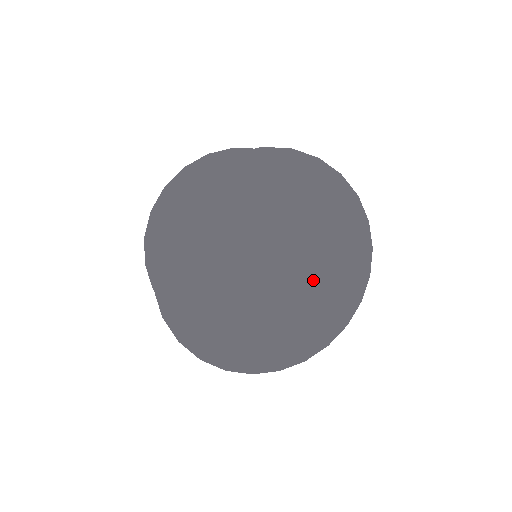
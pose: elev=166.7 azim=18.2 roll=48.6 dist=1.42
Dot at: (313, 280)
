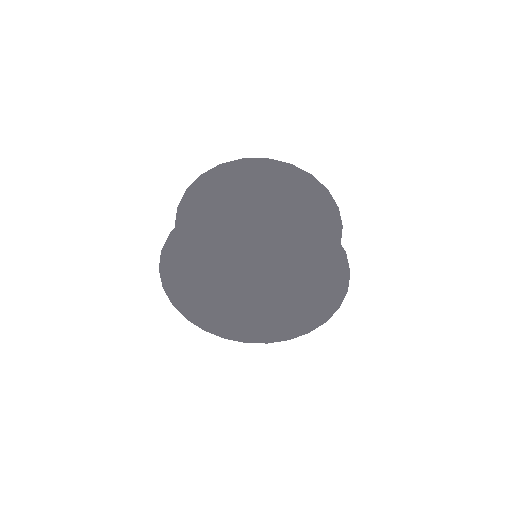
Dot at: (287, 298)
